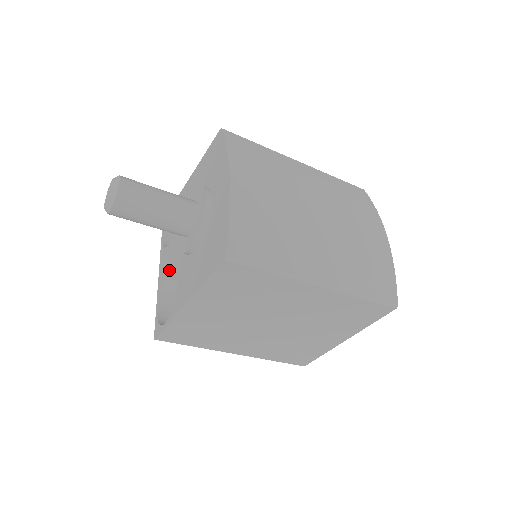
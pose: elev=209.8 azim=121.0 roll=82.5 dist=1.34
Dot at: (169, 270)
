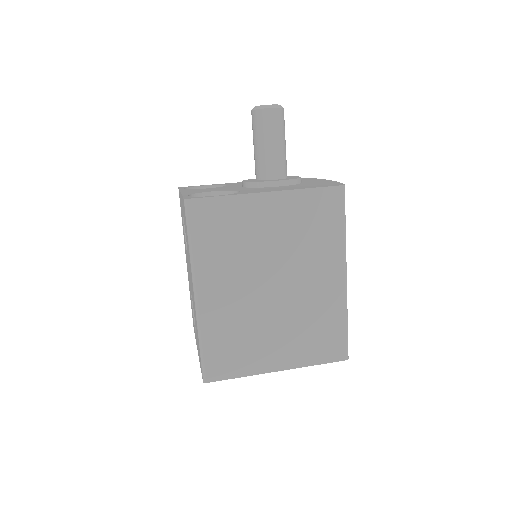
Dot at: (213, 190)
